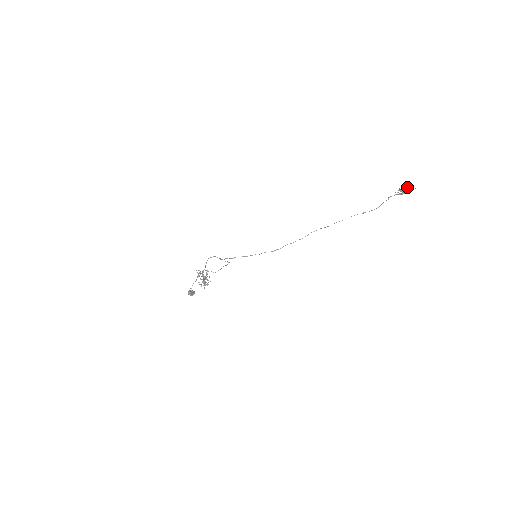
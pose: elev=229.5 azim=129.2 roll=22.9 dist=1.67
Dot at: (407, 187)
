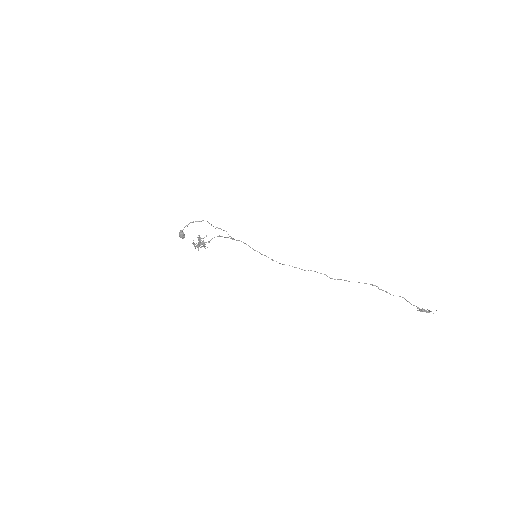
Dot at: occluded
